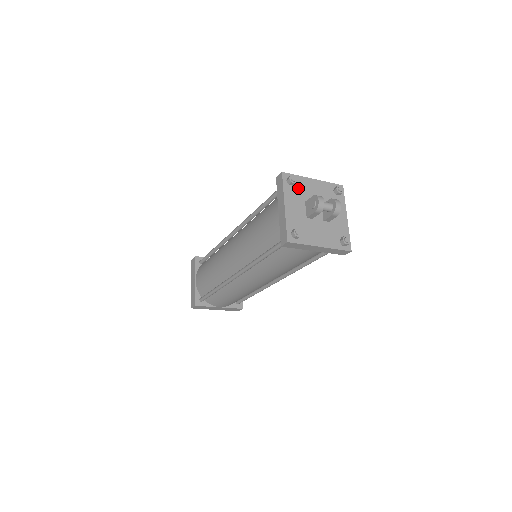
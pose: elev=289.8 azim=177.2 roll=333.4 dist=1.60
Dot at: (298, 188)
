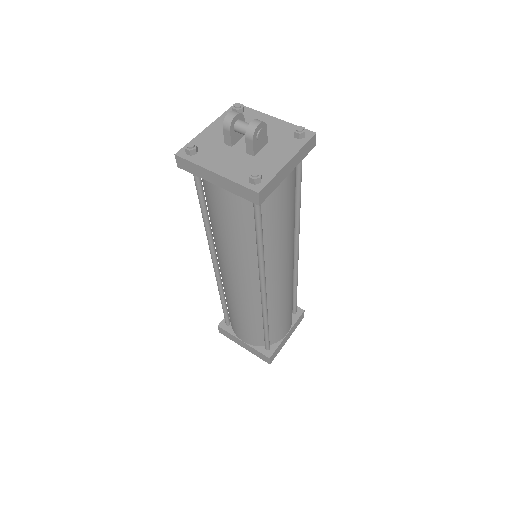
Dot at: occluded
